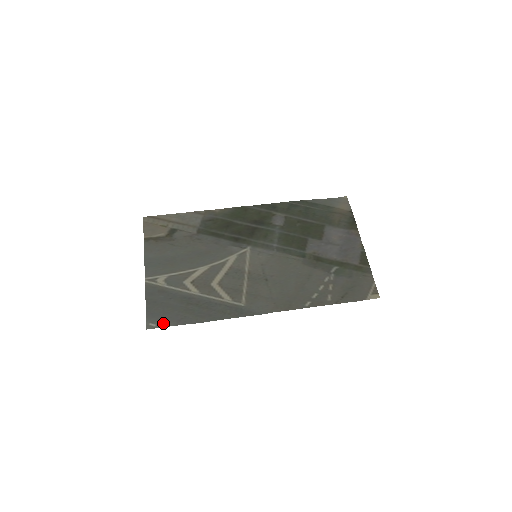
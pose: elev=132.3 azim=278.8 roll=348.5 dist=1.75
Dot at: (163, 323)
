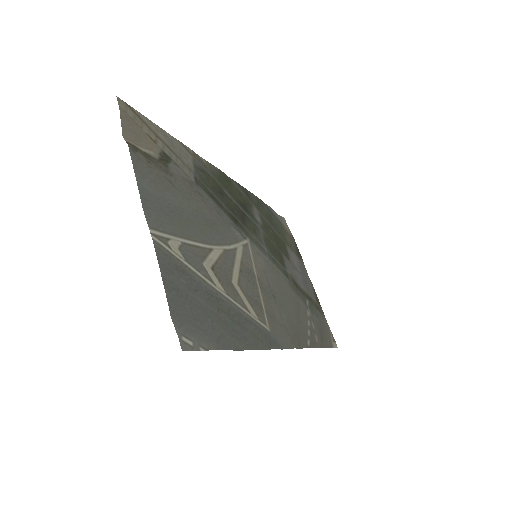
Dot at: (200, 341)
